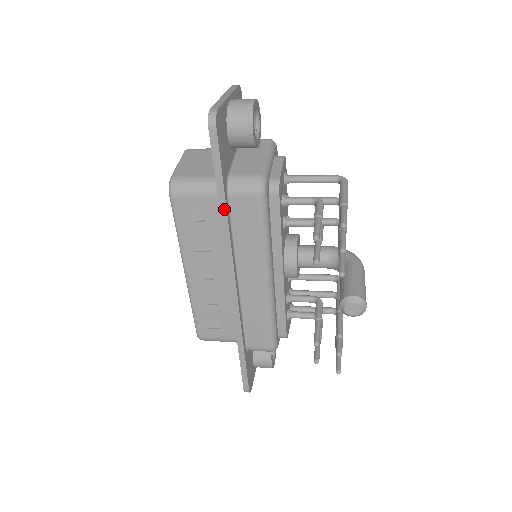
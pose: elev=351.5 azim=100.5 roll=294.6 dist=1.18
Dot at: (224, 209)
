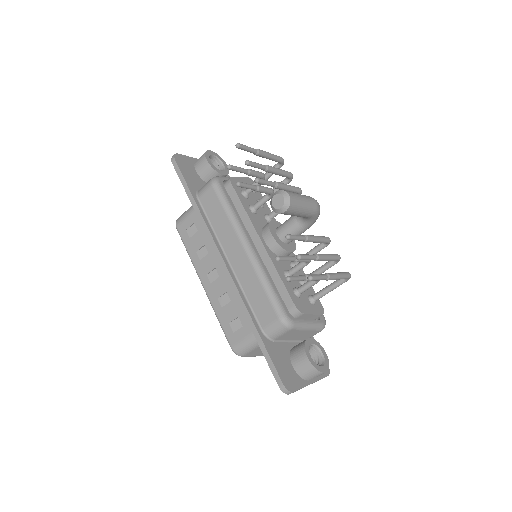
Dot at: (195, 205)
